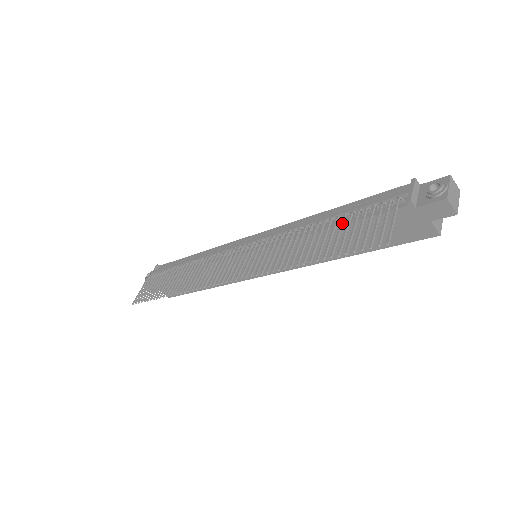
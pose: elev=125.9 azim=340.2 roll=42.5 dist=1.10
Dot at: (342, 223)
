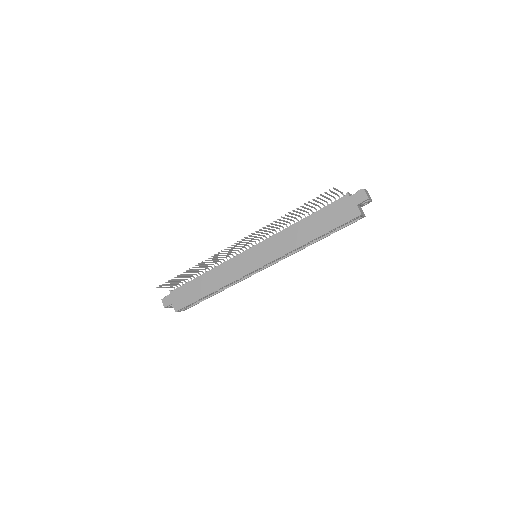
Dot at: (313, 207)
